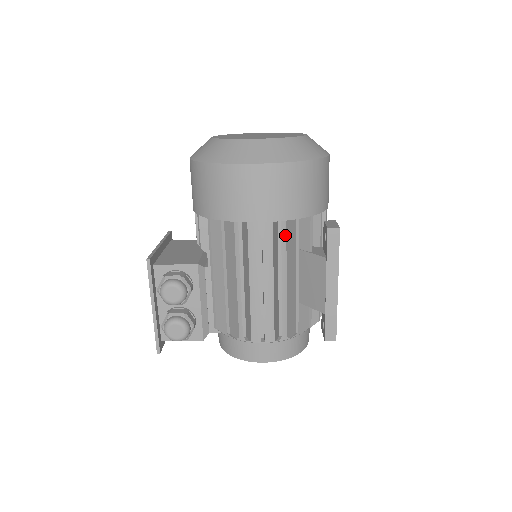
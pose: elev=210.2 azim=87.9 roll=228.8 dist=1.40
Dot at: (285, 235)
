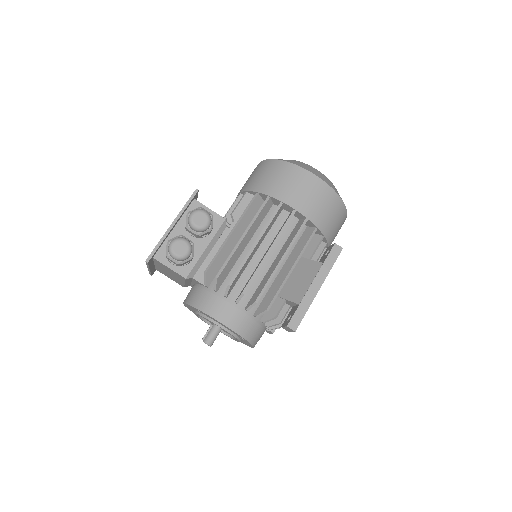
Dot at: (299, 238)
